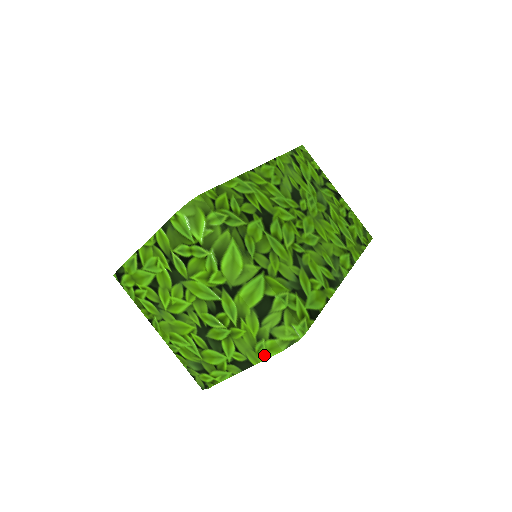
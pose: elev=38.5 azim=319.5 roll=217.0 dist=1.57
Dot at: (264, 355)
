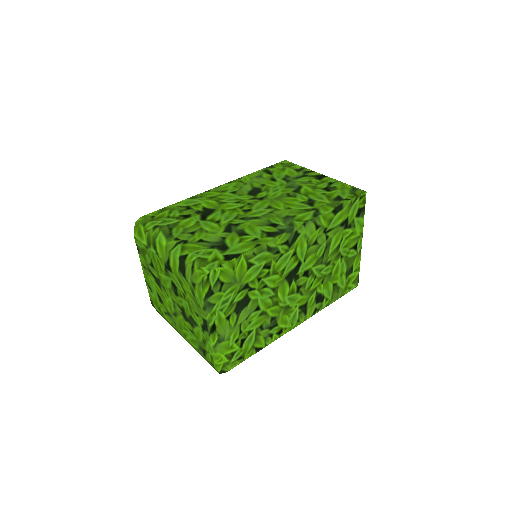
Dot at: (202, 306)
